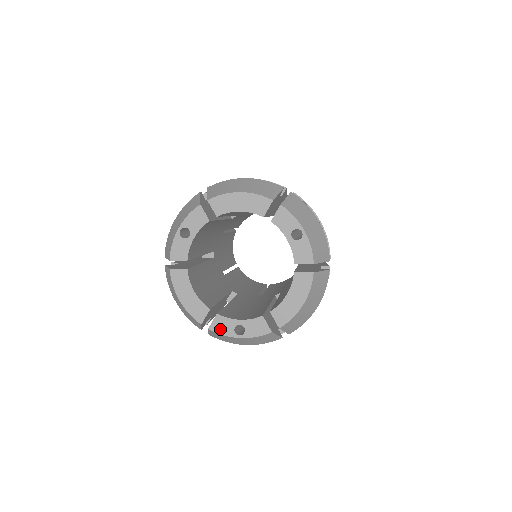
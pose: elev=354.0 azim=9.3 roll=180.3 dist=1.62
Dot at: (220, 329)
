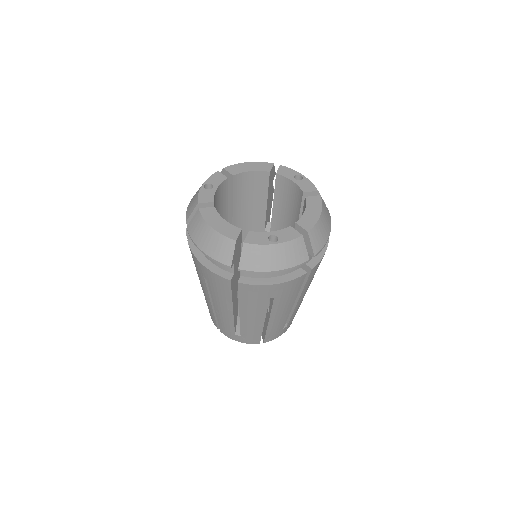
Dot at: (255, 241)
